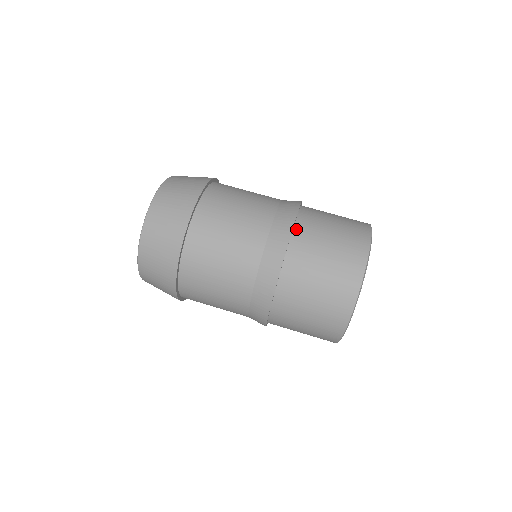
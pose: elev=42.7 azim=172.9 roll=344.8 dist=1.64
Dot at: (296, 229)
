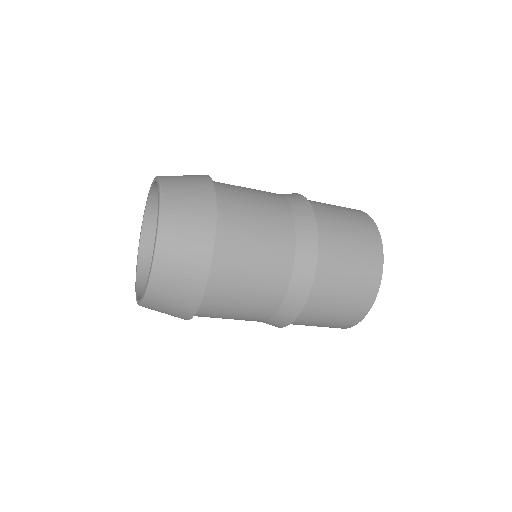
Dot at: (316, 273)
